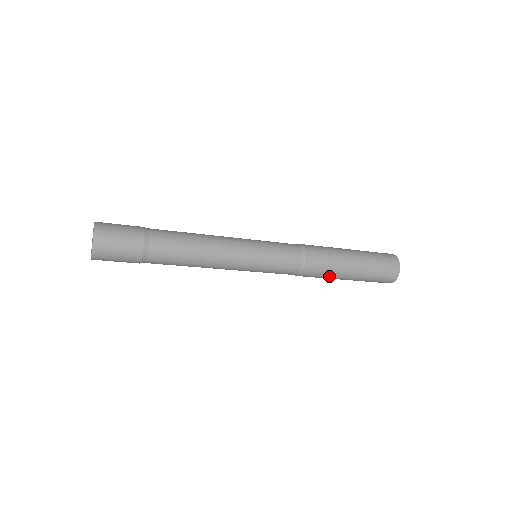
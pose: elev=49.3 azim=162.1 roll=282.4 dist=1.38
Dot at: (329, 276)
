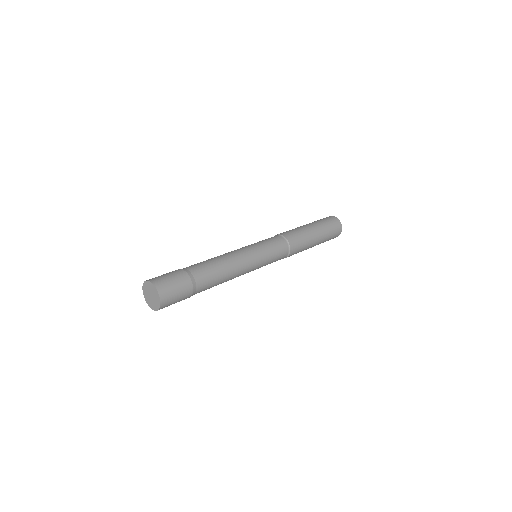
Dot at: occluded
